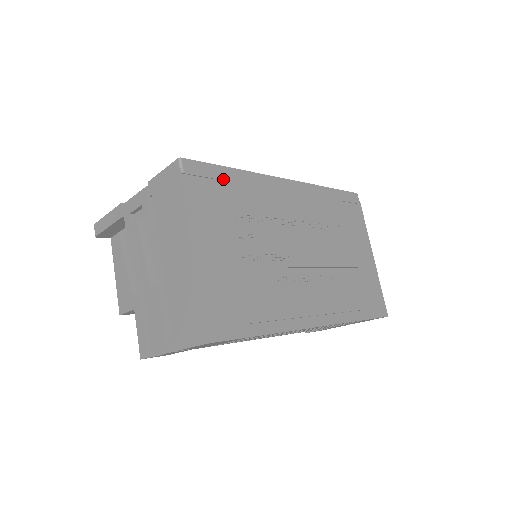
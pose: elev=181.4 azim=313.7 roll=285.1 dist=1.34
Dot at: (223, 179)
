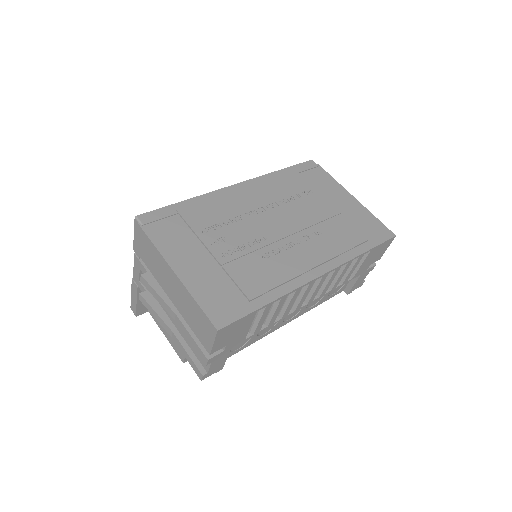
Dot at: (178, 212)
